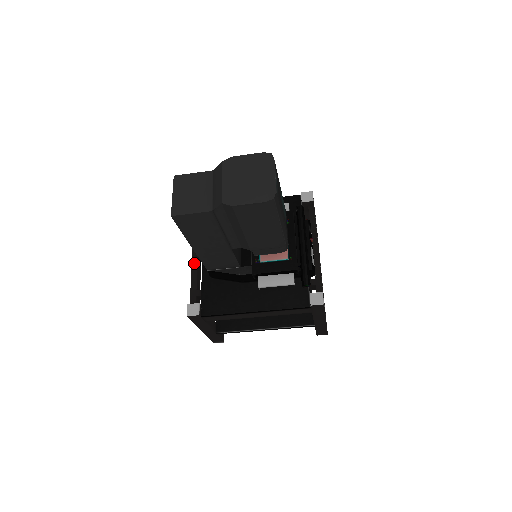
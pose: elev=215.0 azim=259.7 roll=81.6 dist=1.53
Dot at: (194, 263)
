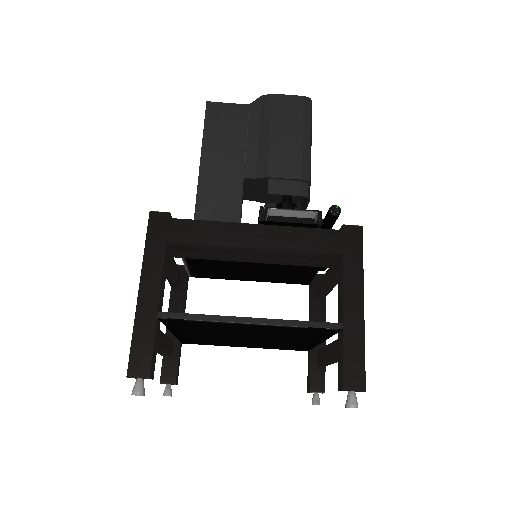
Dot at: occluded
